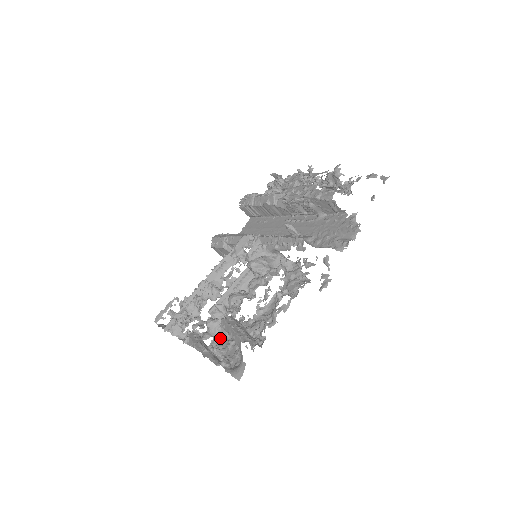
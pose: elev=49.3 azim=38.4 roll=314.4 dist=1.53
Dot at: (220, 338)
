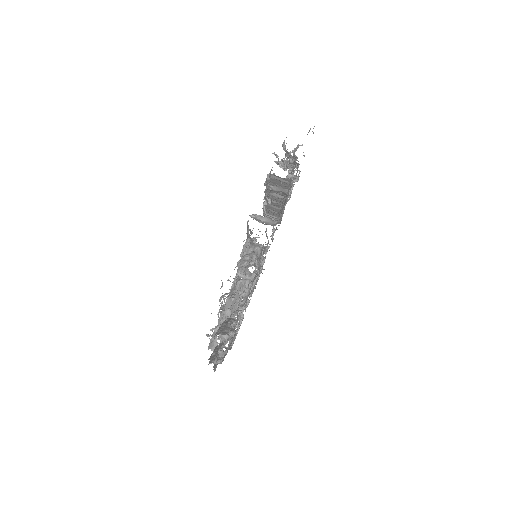
Dot at: (232, 341)
